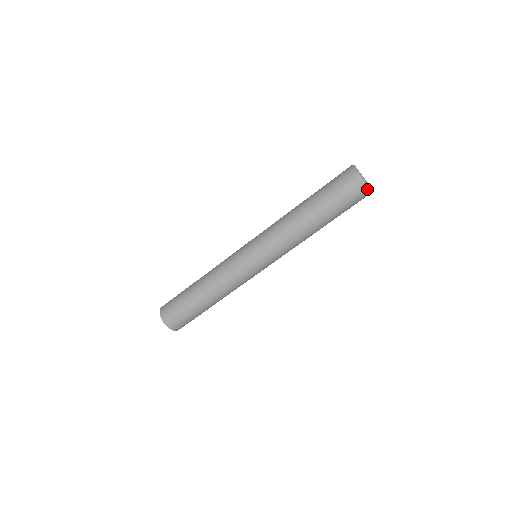
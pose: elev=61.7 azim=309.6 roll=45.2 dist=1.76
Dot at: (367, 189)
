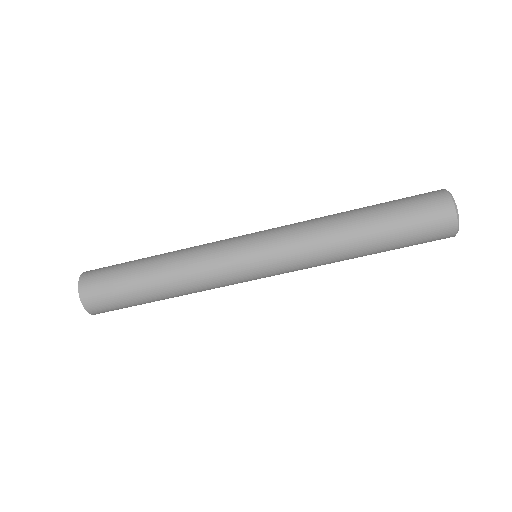
Dot at: (453, 235)
